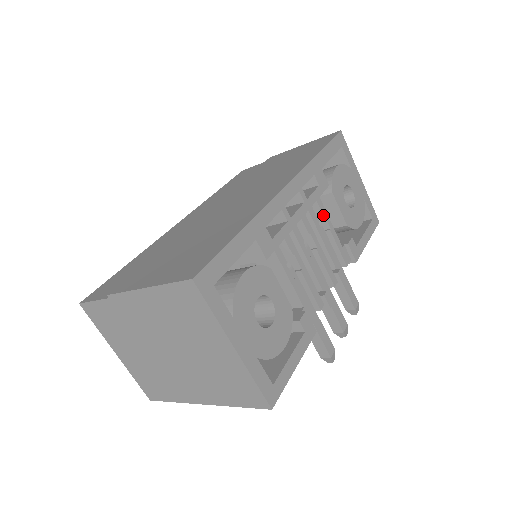
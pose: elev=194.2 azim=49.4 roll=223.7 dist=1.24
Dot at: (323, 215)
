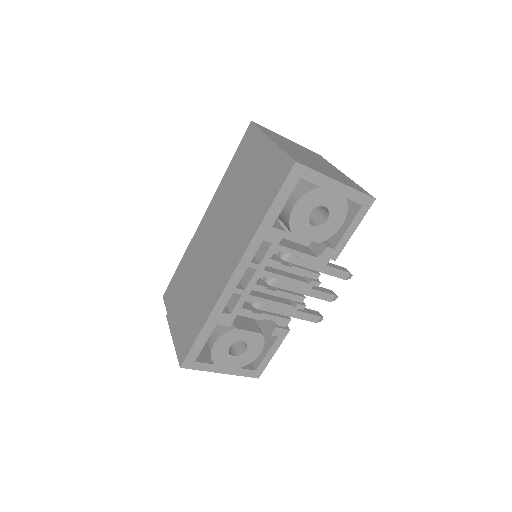
Dot at: occluded
